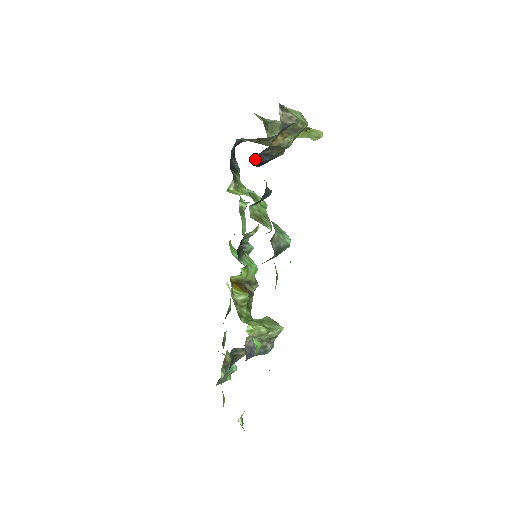
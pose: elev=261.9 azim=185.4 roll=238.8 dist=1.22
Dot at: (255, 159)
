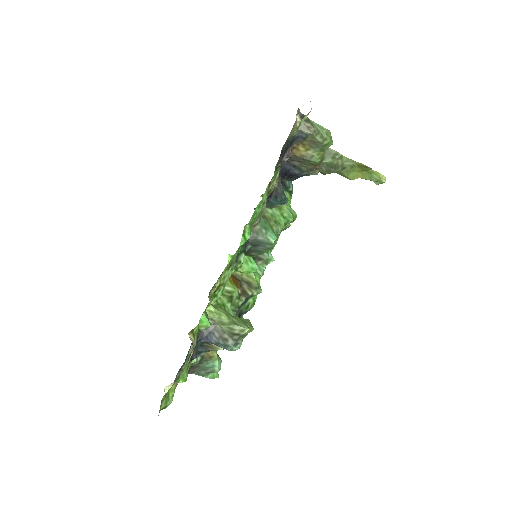
Dot at: occluded
